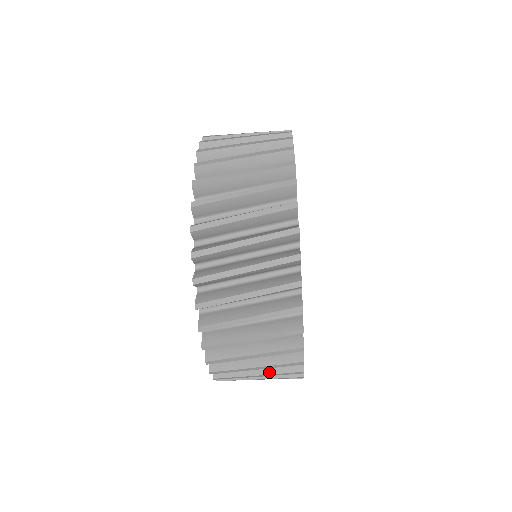
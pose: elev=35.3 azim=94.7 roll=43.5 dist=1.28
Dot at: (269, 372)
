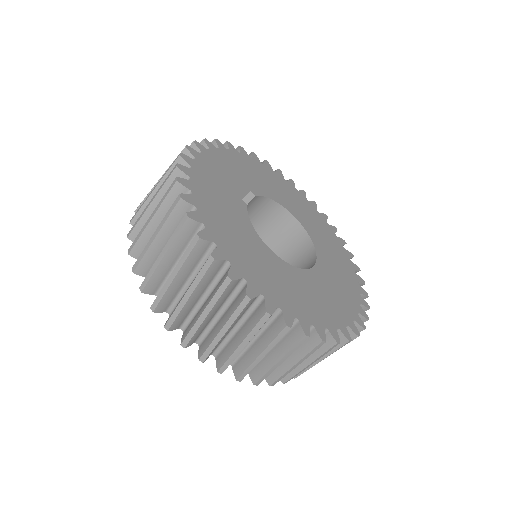
Dot at: (314, 358)
